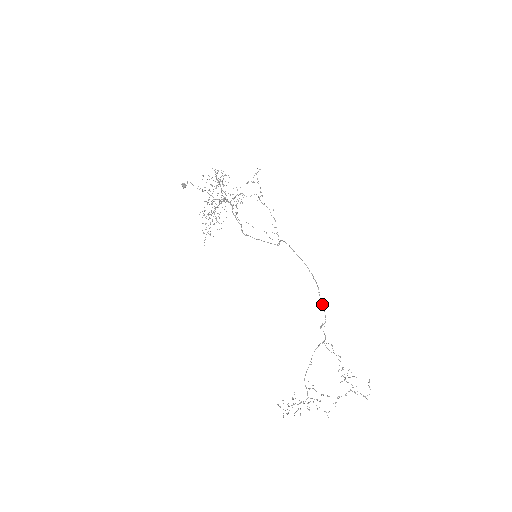
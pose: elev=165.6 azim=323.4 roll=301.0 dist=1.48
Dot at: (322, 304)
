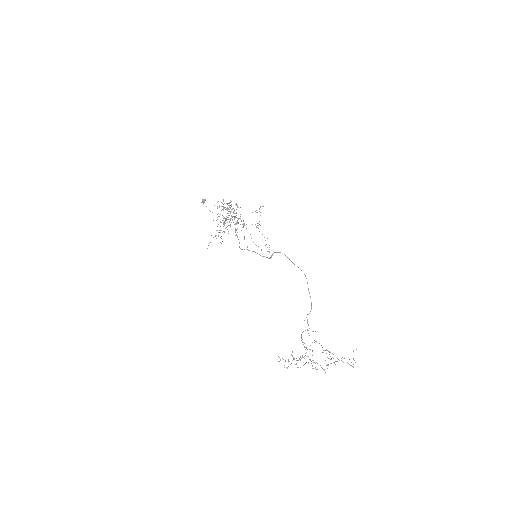
Dot at: occluded
